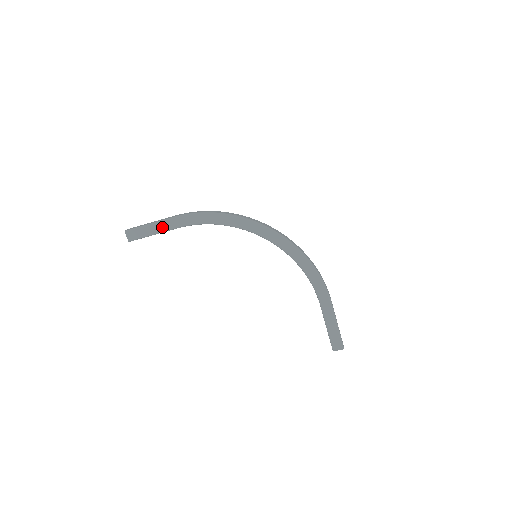
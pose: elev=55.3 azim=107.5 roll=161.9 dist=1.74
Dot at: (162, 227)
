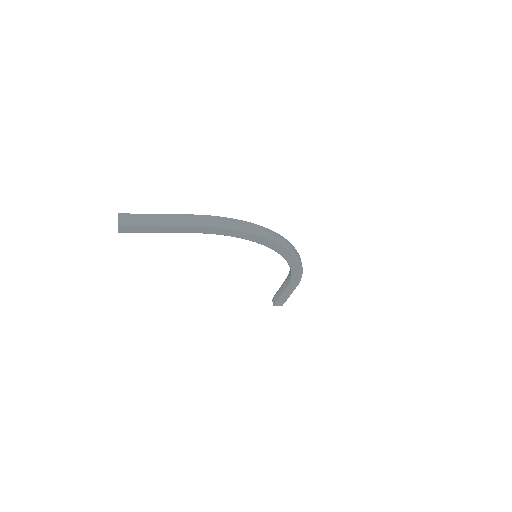
Dot at: (171, 230)
